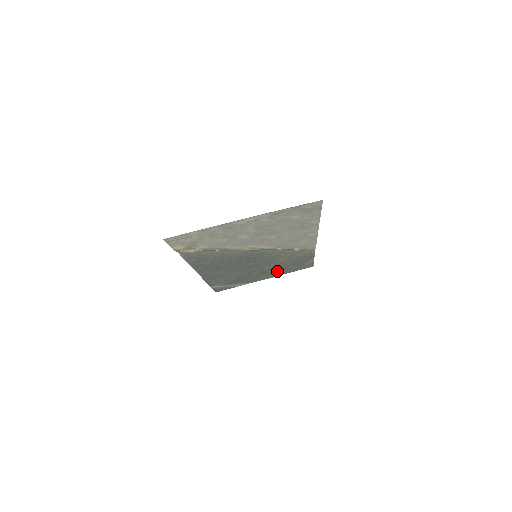
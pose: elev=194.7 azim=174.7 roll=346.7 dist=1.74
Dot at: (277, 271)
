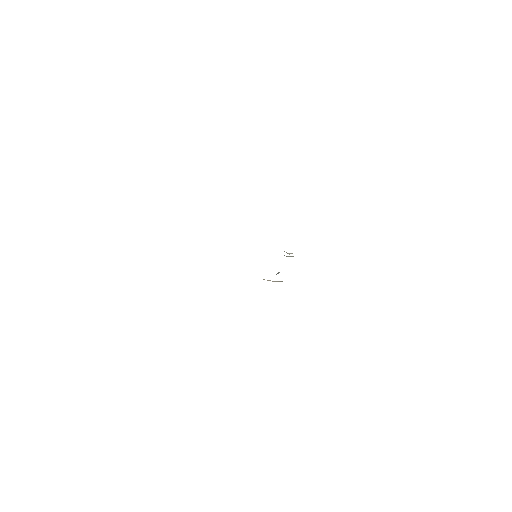
Dot at: occluded
